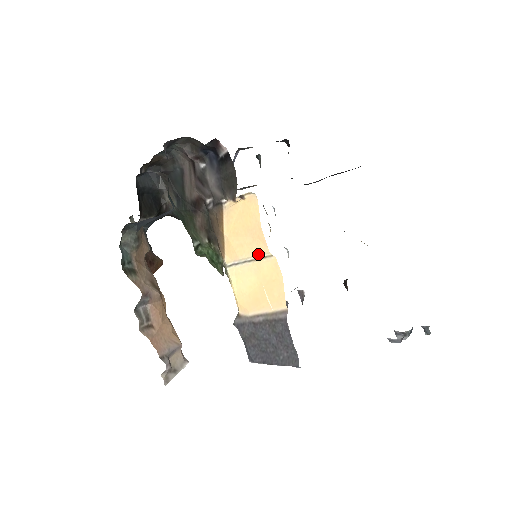
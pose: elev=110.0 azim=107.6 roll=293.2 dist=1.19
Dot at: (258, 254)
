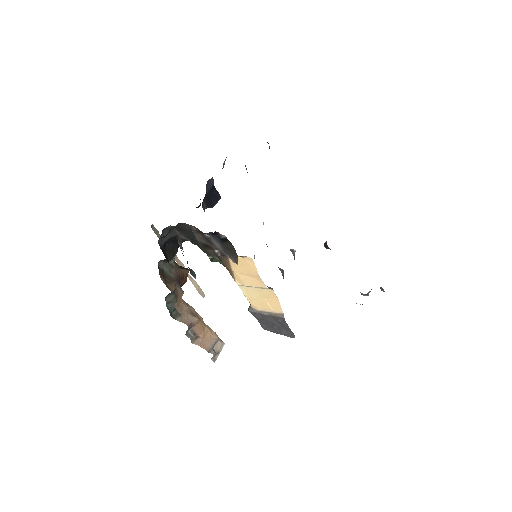
Dot at: (259, 287)
